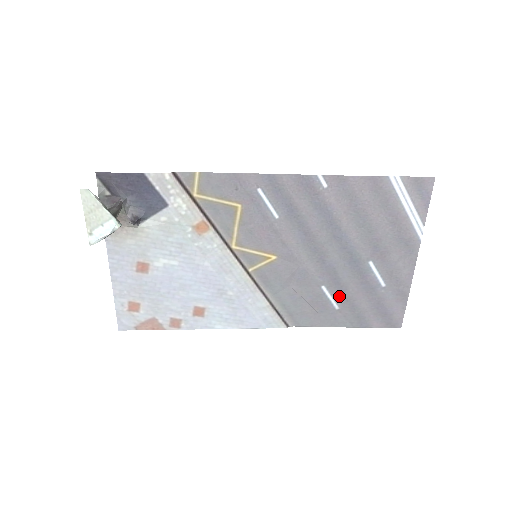
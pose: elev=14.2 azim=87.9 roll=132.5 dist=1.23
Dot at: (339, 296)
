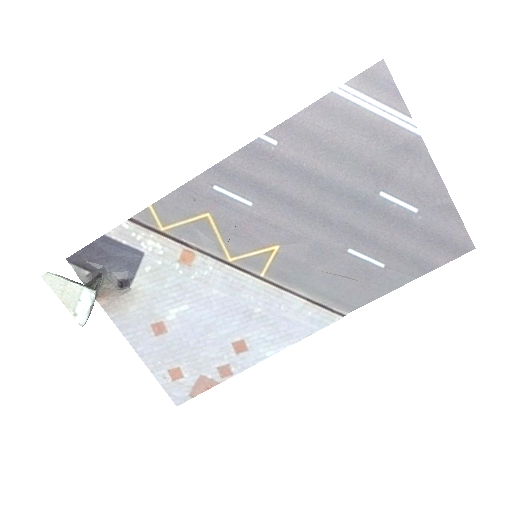
Dot at: (375, 251)
